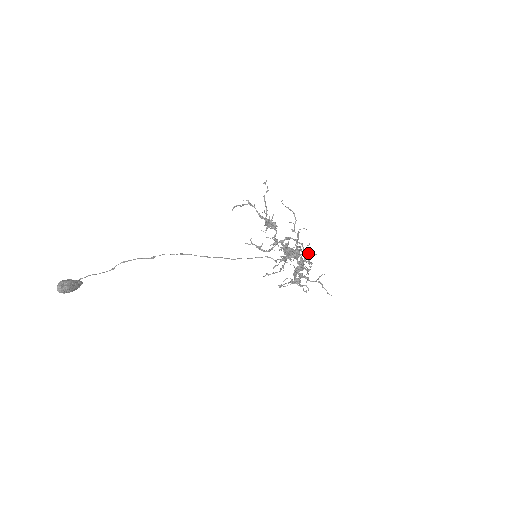
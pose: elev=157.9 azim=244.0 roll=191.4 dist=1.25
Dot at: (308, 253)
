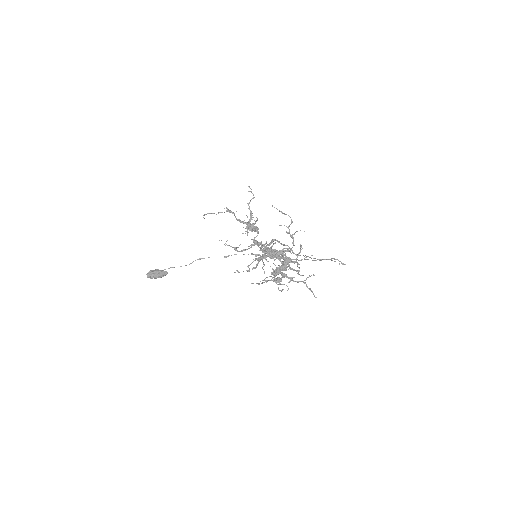
Dot at: (297, 254)
